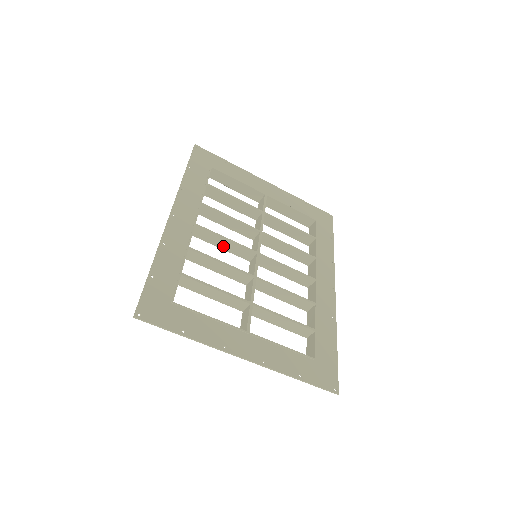
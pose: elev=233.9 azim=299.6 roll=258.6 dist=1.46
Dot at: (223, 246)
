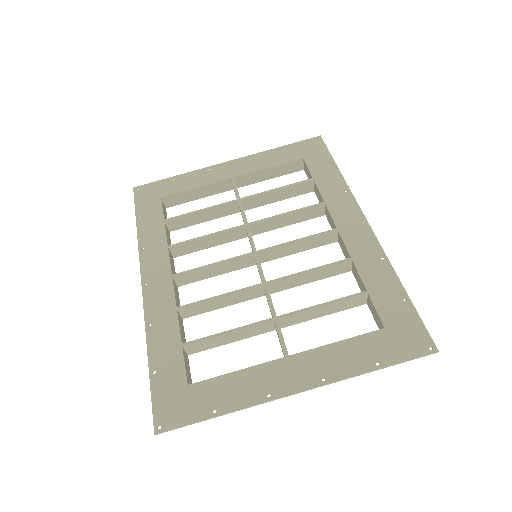
Dot at: (217, 272)
